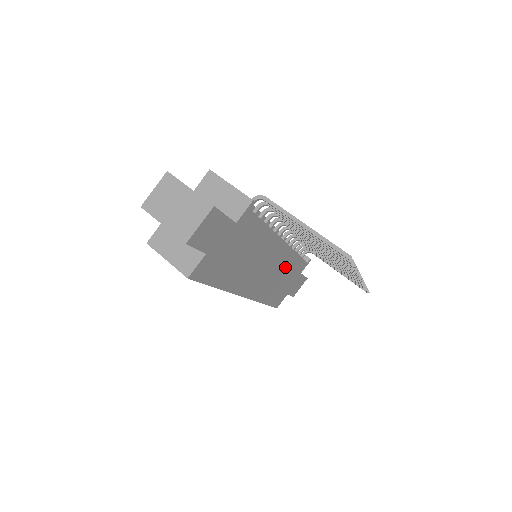
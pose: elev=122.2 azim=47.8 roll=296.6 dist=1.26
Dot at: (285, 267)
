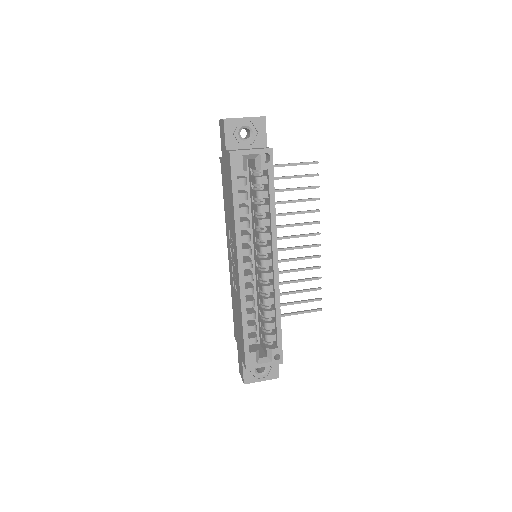
Dot at: occluded
